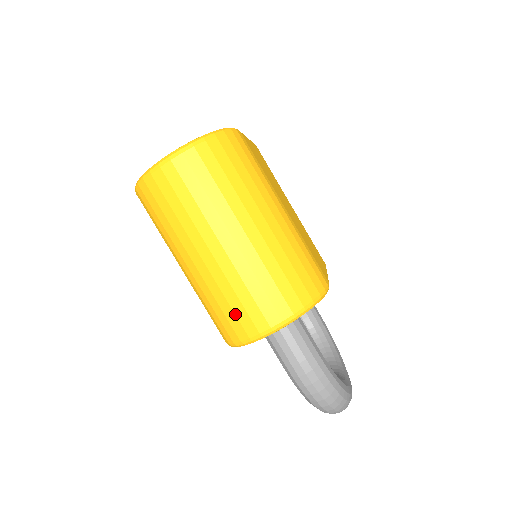
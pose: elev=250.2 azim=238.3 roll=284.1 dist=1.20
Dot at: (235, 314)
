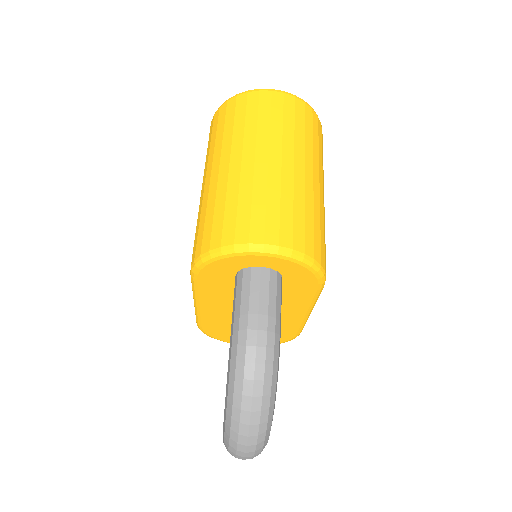
Dot at: (237, 217)
